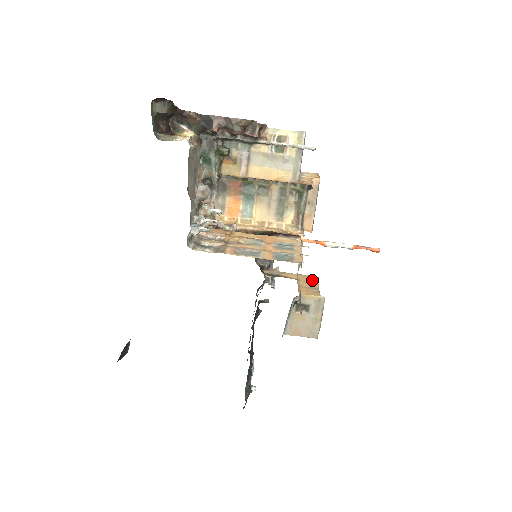
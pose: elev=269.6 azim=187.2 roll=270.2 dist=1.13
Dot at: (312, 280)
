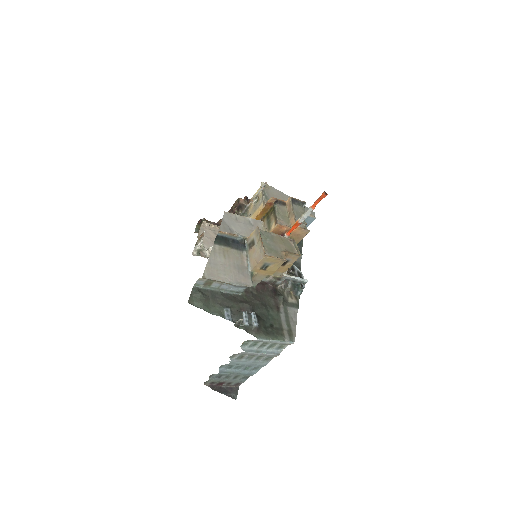
Dot at: occluded
